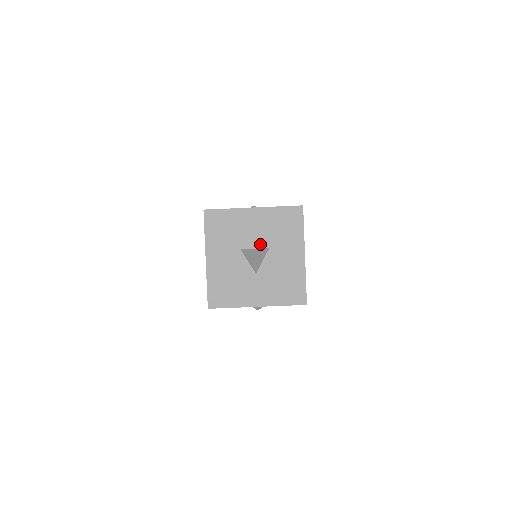
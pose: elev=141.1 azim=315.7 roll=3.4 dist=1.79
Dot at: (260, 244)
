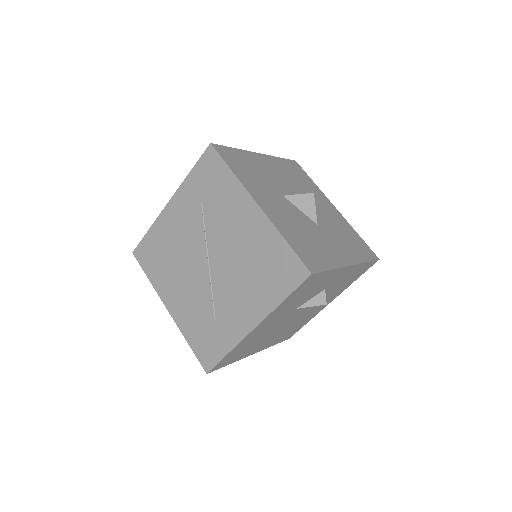
Dot at: (294, 192)
